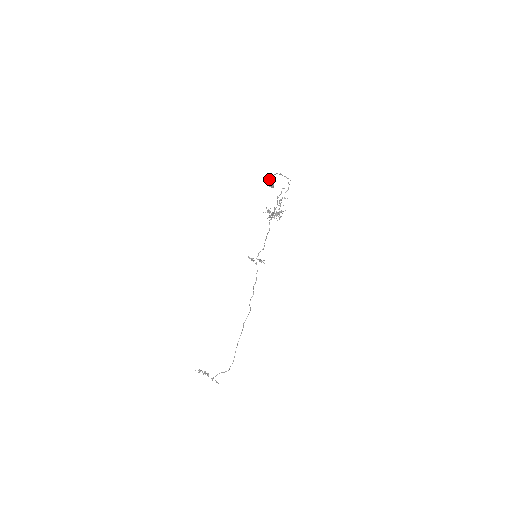
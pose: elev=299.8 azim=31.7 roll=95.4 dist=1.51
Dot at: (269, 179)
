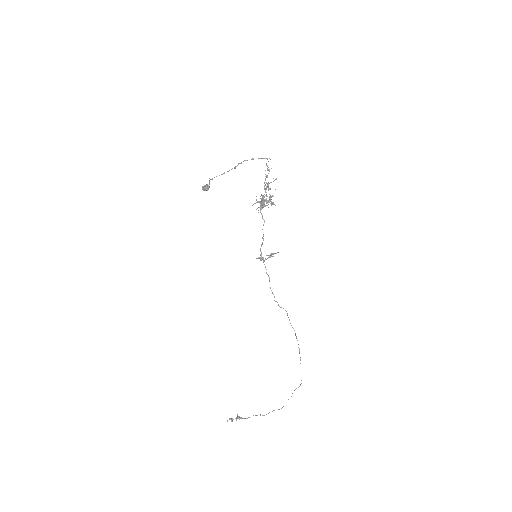
Dot at: (209, 180)
